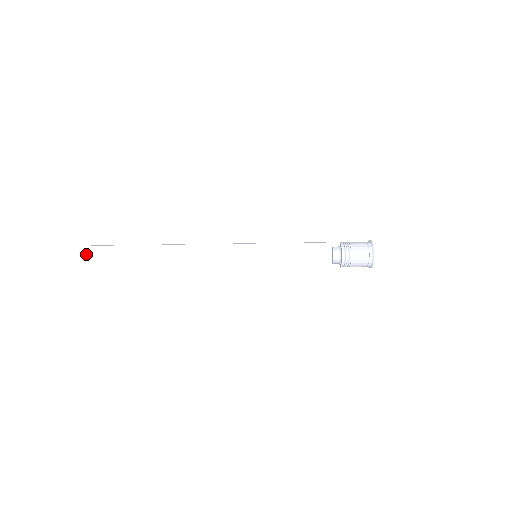
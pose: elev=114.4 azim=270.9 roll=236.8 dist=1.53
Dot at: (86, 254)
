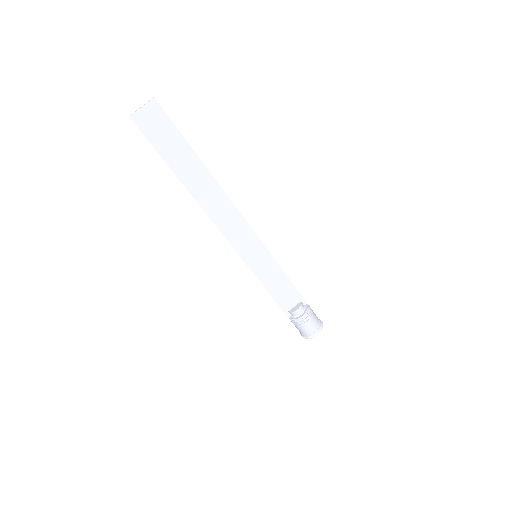
Dot at: (148, 106)
